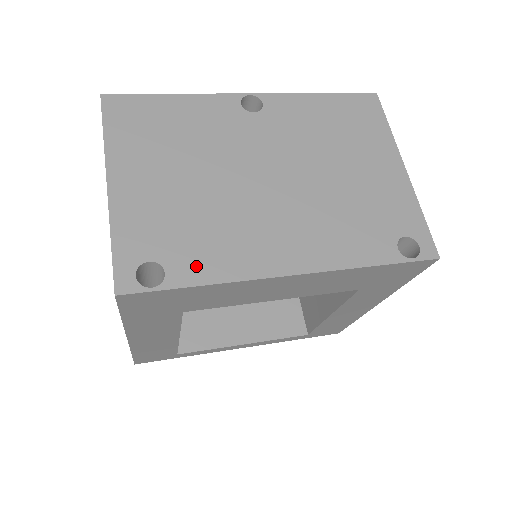
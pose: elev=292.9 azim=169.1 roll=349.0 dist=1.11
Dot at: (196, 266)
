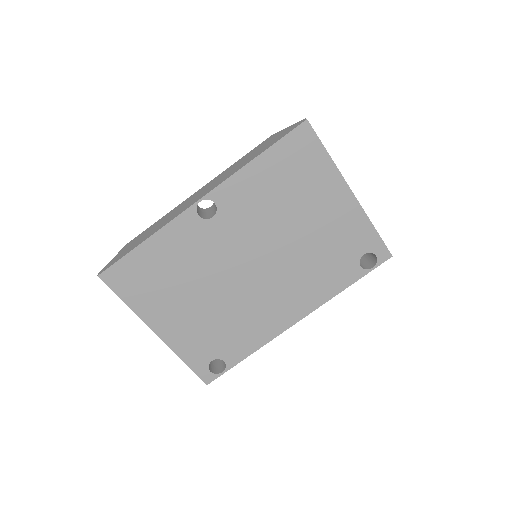
Dot at: (239, 349)
